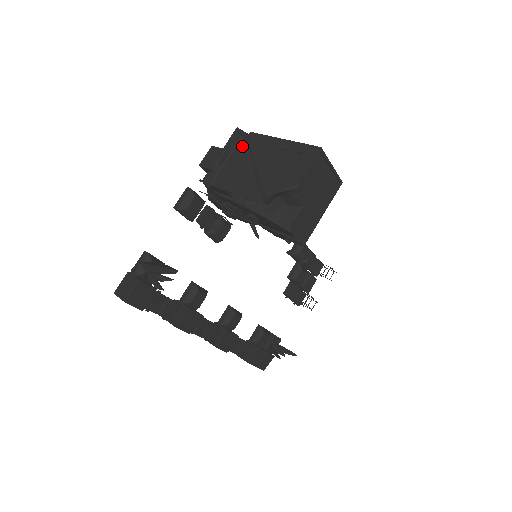
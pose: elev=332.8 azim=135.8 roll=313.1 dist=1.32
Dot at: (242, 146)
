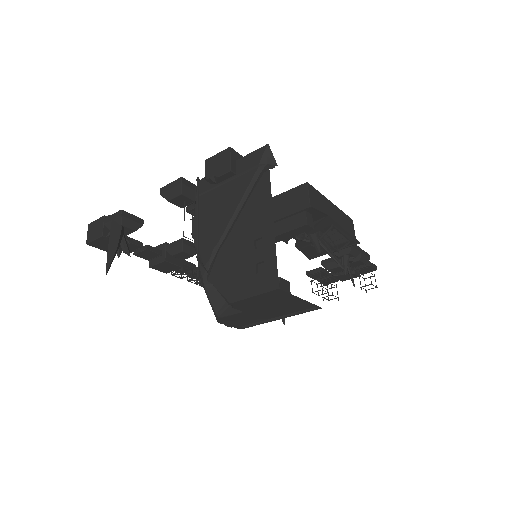
Dot at: (249, 180)
